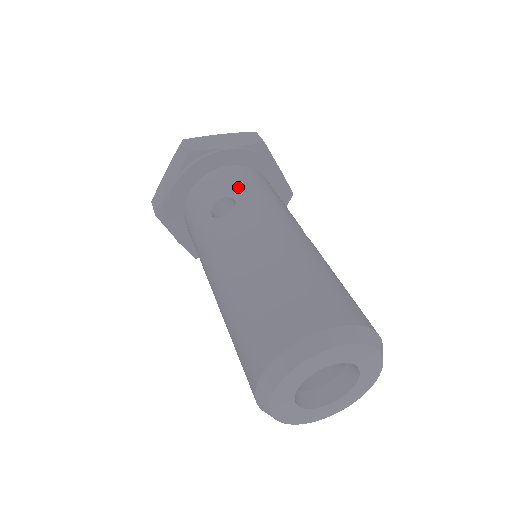
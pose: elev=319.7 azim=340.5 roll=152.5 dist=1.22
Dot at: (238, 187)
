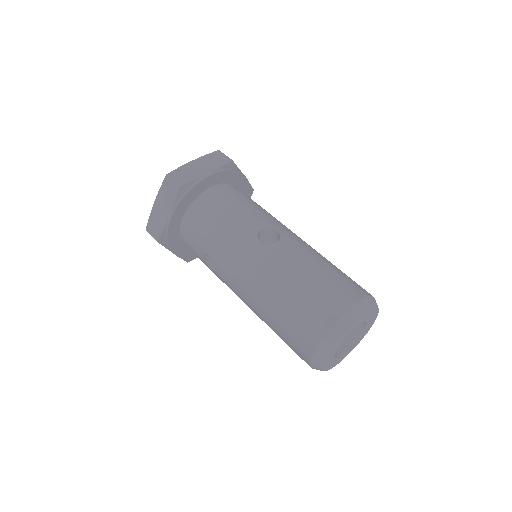
Dot at: (203, 241)
